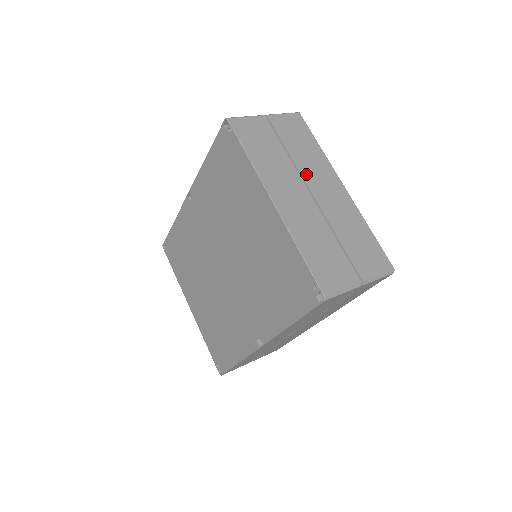
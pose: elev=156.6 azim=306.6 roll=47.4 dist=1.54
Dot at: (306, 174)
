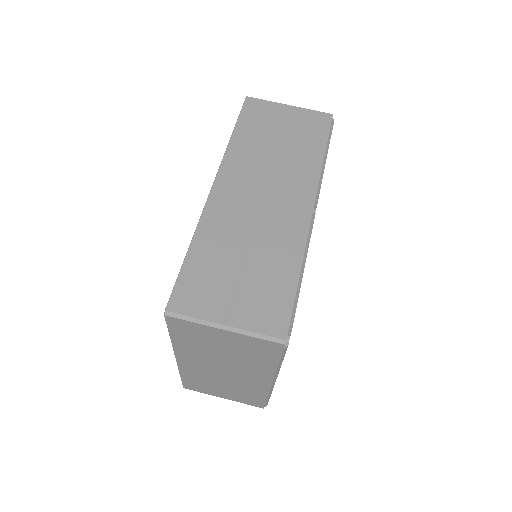
Dot at: (232, 365)
